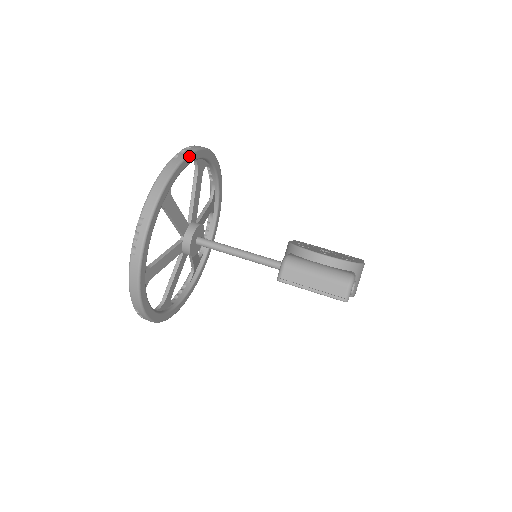
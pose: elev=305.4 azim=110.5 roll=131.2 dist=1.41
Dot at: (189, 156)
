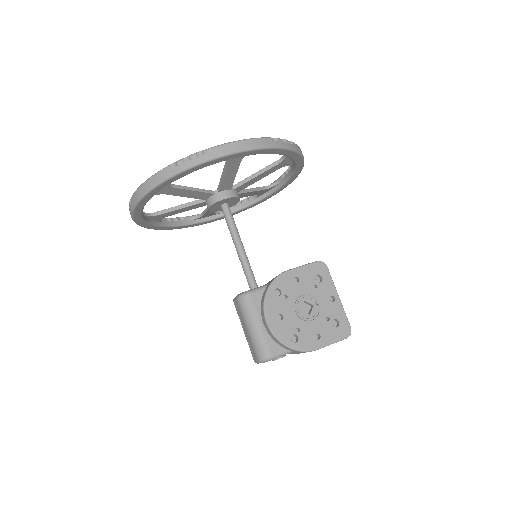
Dot at: (189, 169)
